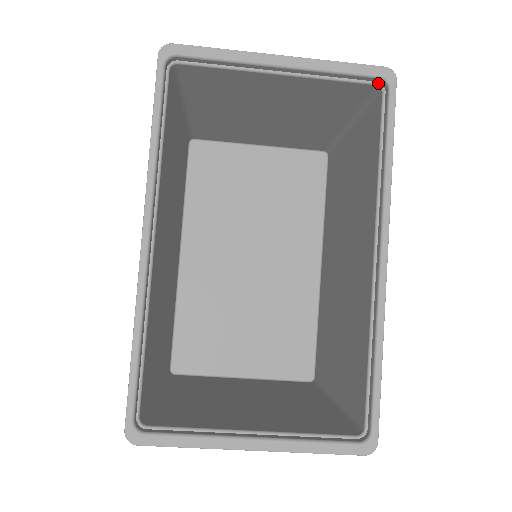
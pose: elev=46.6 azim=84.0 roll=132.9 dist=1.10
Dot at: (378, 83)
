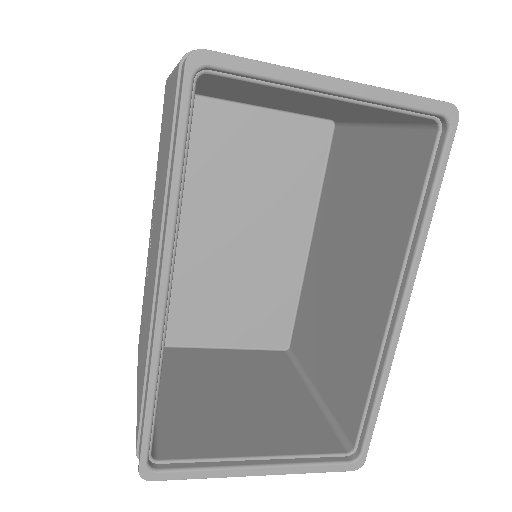
Dot at: (437, 118)
